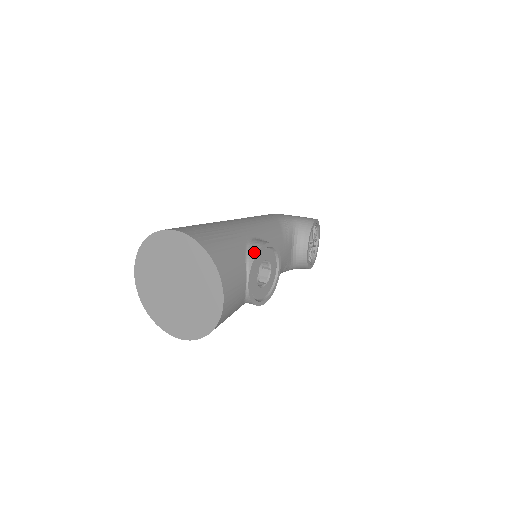
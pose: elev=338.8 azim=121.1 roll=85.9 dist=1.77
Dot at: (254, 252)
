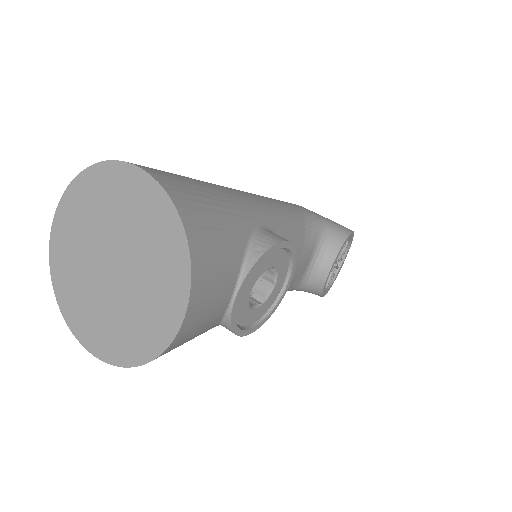
Dot at: (261, 249)
